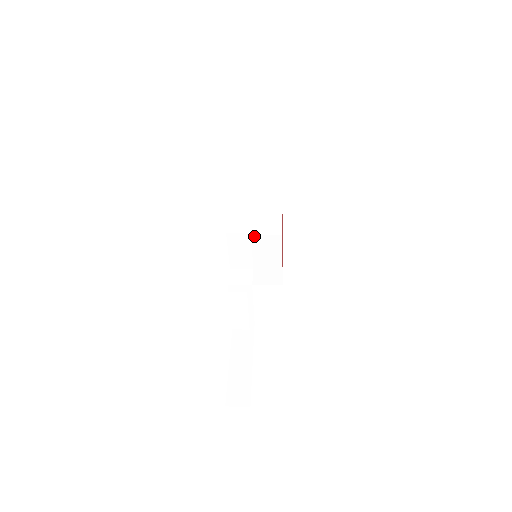
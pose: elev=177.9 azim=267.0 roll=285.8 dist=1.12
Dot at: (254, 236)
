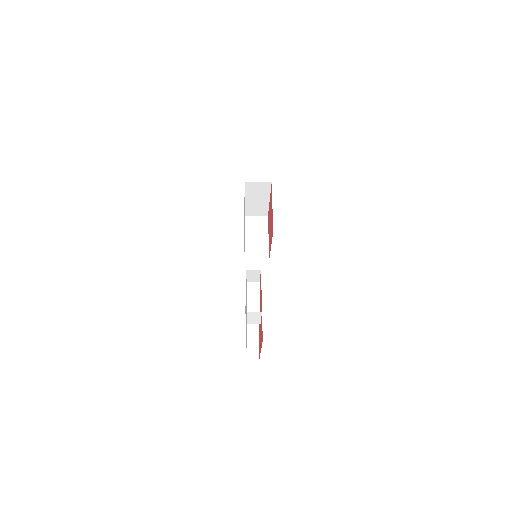
Dot at: (247, 217)
